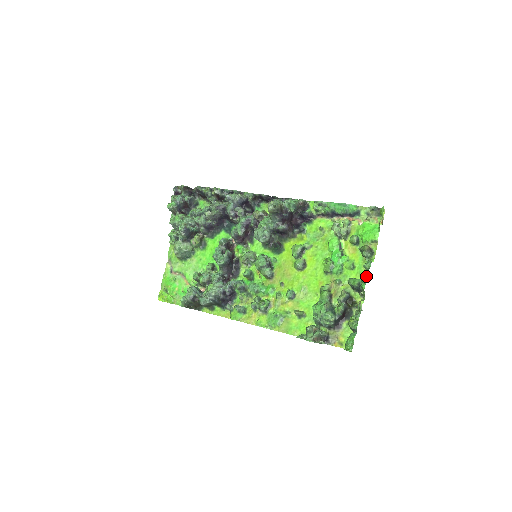
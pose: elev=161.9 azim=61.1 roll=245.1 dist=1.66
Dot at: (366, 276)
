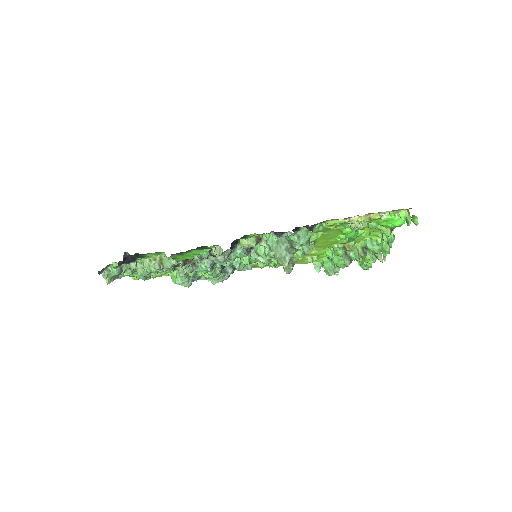
Dot at: (389, 252)
